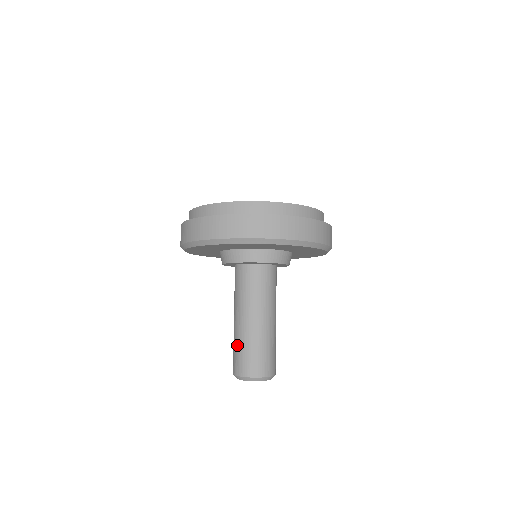
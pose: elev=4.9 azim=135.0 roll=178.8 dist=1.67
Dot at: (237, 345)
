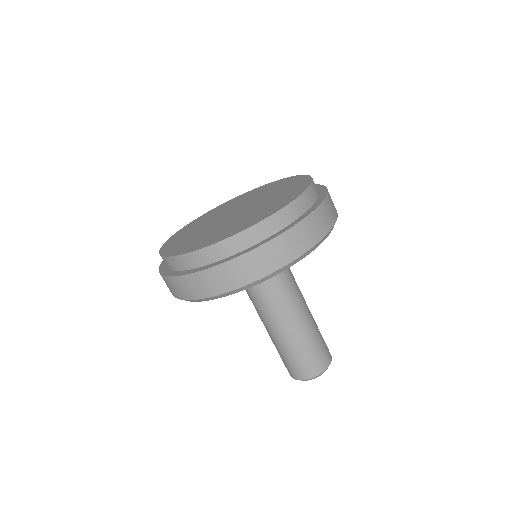
Dot at: occluded
